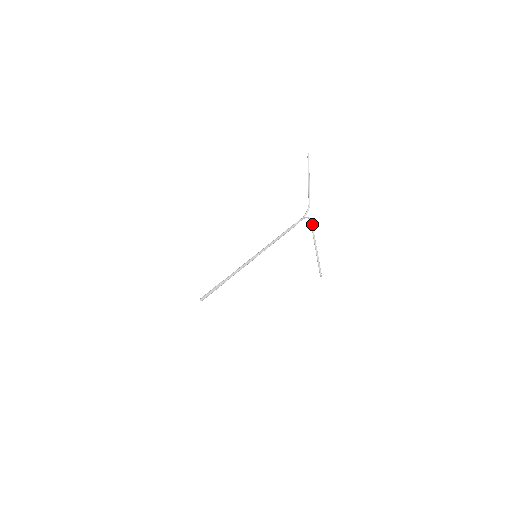
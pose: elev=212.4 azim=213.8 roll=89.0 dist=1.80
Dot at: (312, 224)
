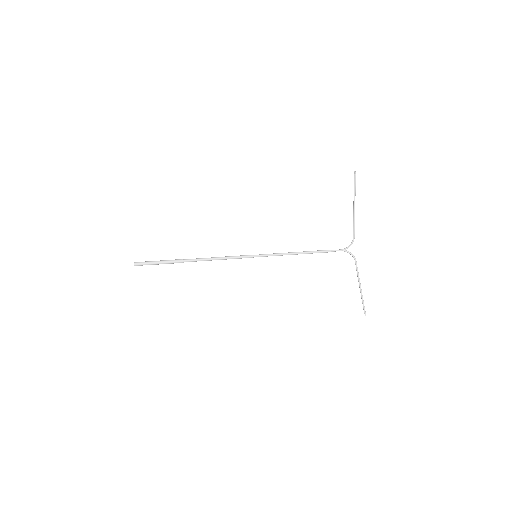
Dot at: occluded
